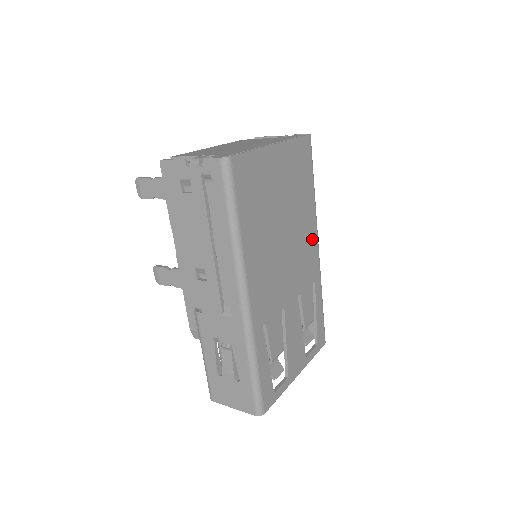
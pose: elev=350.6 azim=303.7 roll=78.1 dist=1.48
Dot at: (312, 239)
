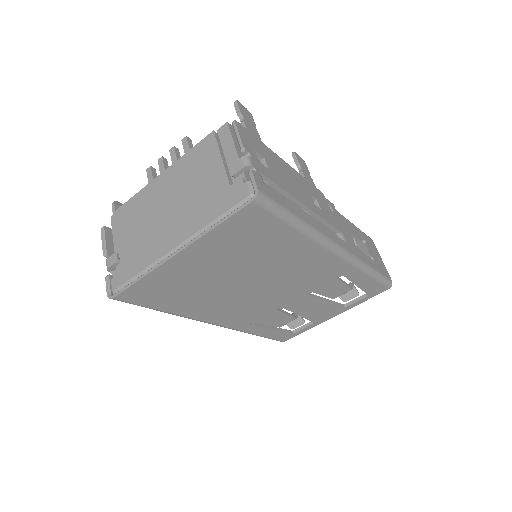
Dot at: (317, 258)
